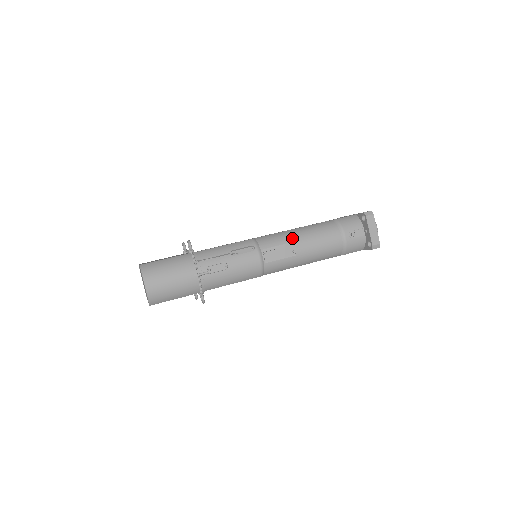
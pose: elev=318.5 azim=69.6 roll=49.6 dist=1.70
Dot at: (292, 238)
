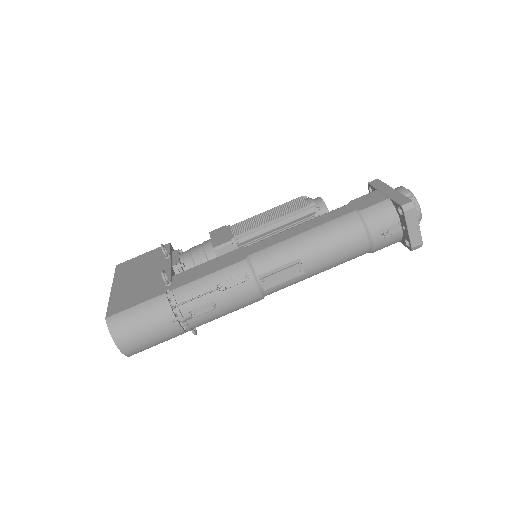
Dot at: (298, 252)
